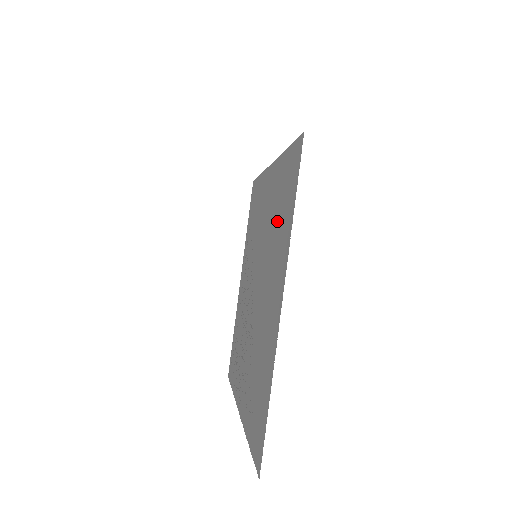
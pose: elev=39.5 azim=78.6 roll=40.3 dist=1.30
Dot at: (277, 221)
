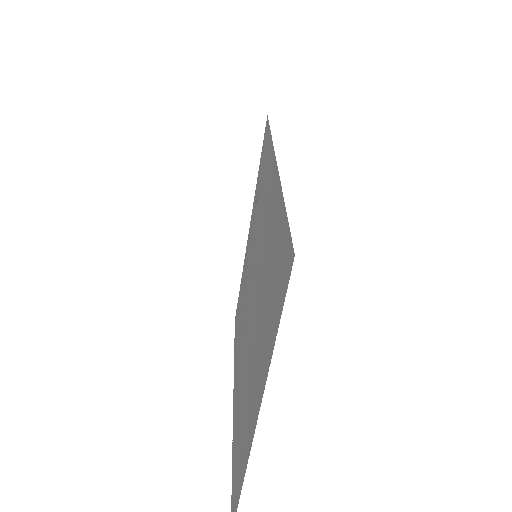
Dot at: (267, 290)
